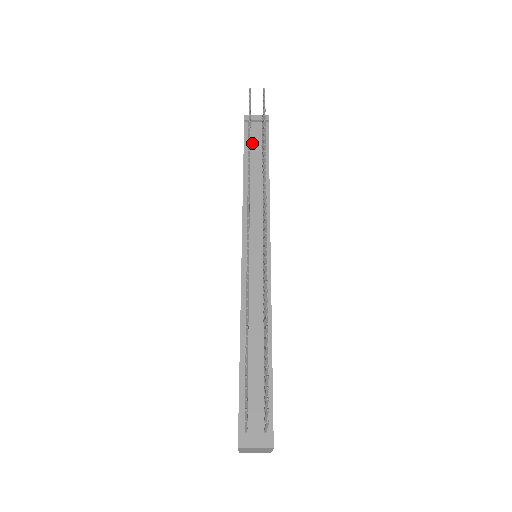
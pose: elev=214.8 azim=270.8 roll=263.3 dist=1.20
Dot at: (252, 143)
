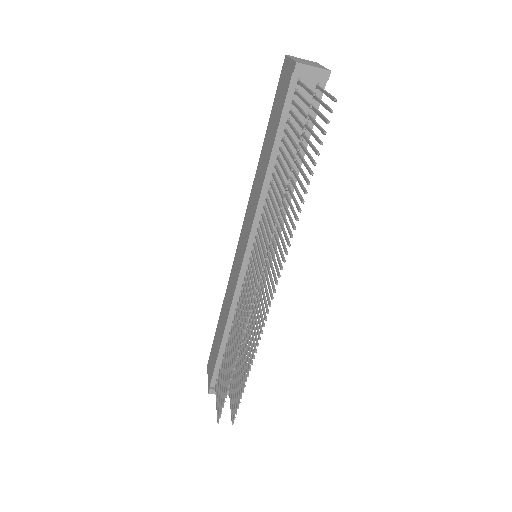
Dot at: (292, 117)
